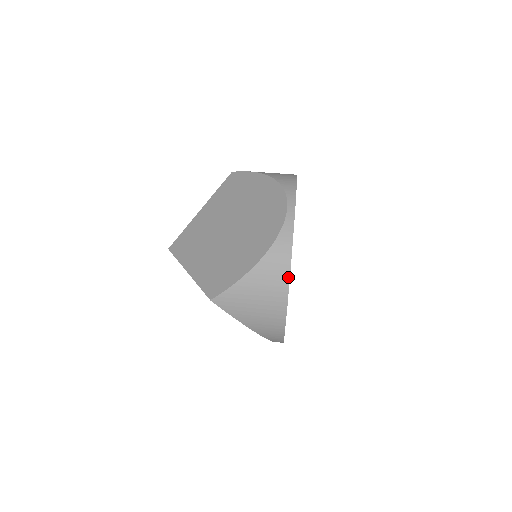
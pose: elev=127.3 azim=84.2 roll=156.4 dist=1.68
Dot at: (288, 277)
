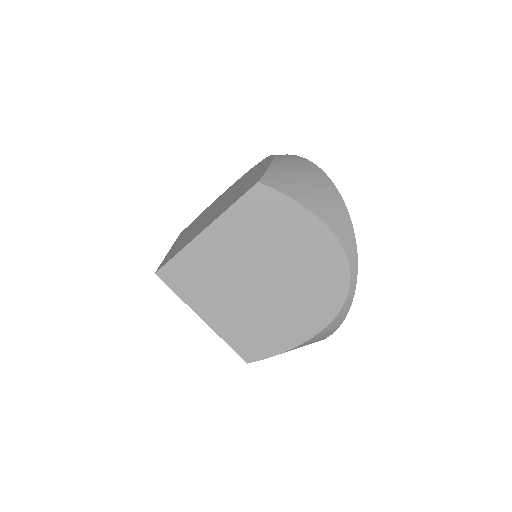
Dot at: (307, 160)
